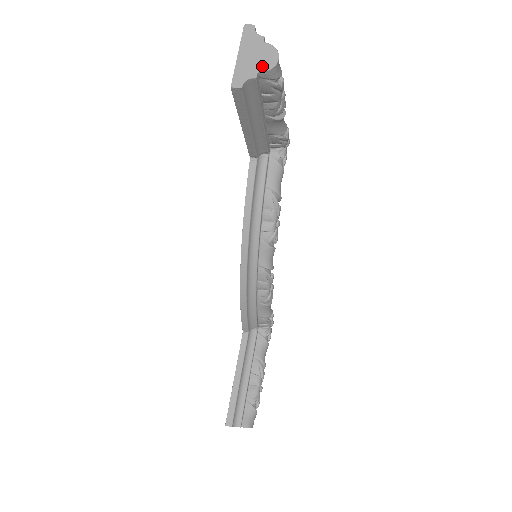
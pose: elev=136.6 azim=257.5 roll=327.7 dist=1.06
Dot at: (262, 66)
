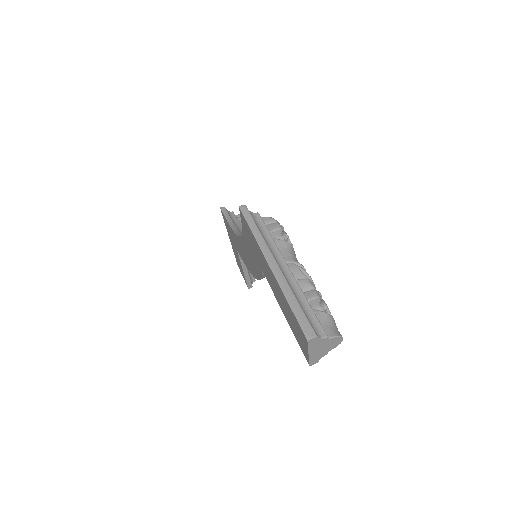
Dot at: (331, 348)
